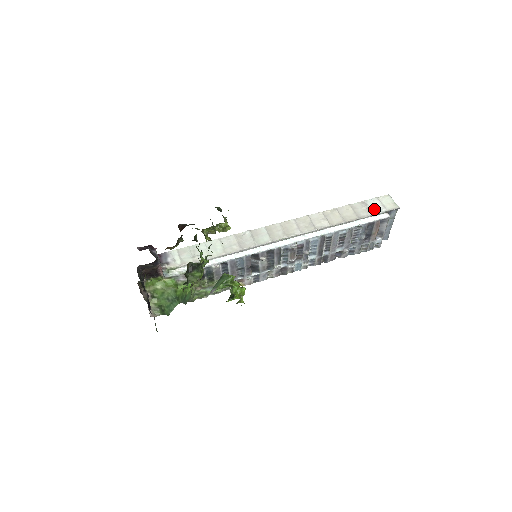
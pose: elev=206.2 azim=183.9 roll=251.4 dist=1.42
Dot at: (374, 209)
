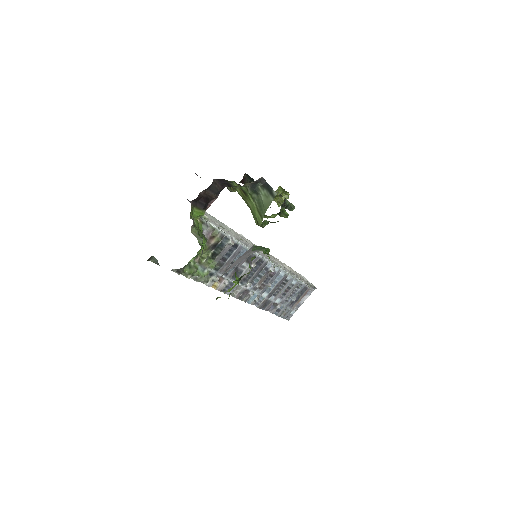
Dot at: occluded
